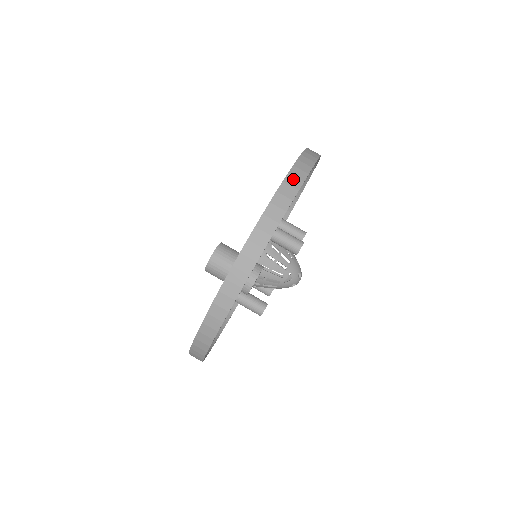
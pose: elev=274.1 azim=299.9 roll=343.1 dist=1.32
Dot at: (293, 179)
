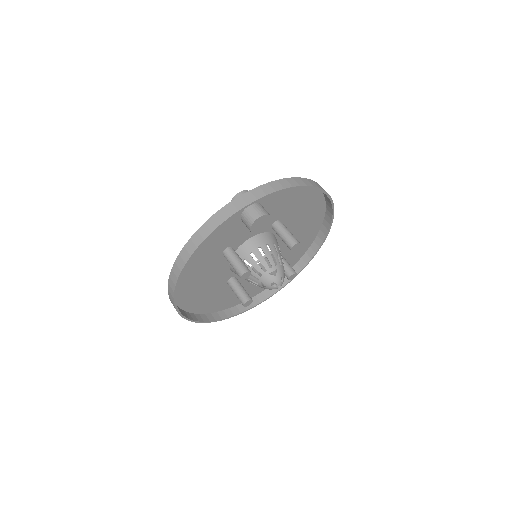
Dot at: (317, 184)
